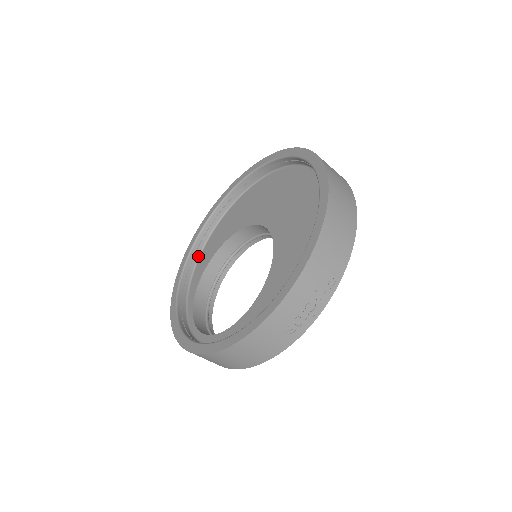
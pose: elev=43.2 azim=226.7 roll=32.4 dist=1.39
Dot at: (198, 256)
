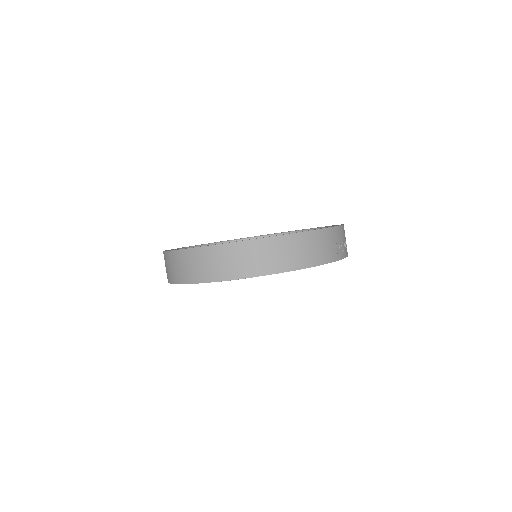
Dot at: occluded
